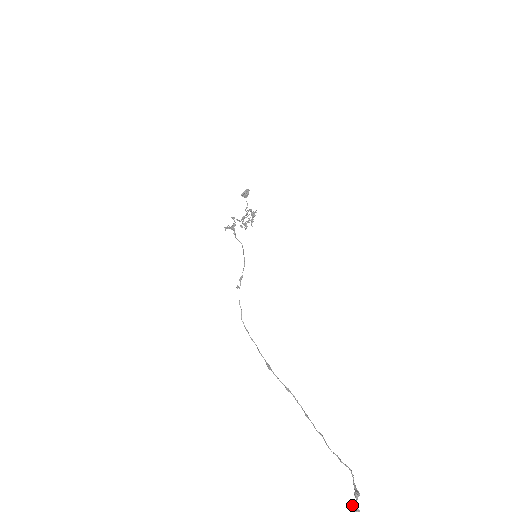
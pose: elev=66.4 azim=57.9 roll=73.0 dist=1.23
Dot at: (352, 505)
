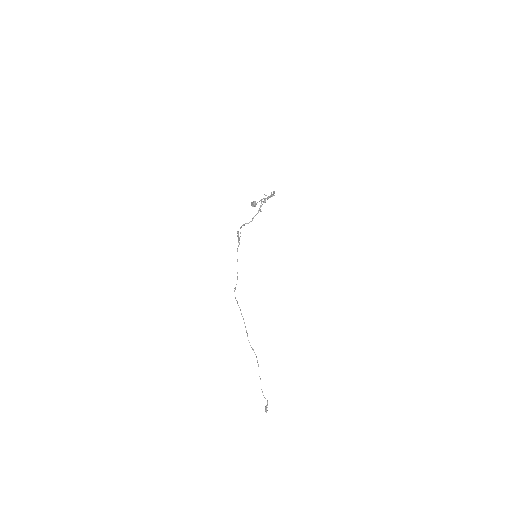
Dot at: (265, 408)
